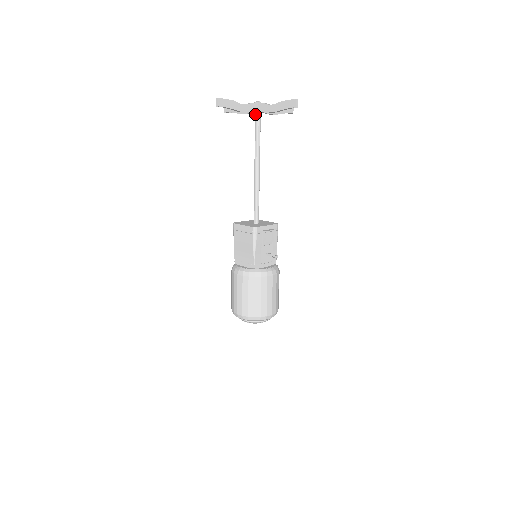
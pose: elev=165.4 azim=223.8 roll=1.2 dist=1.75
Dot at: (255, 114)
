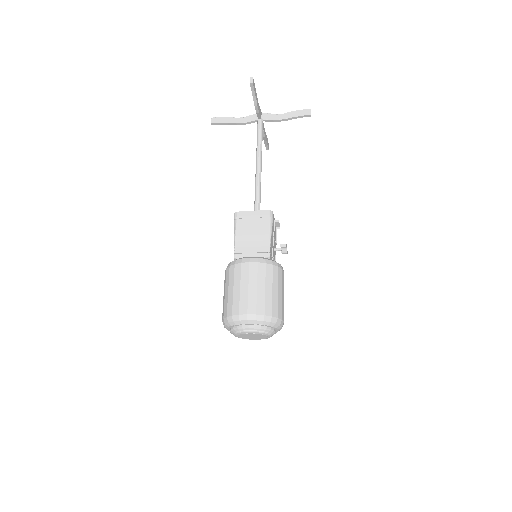
Dot at: (259, 121)
